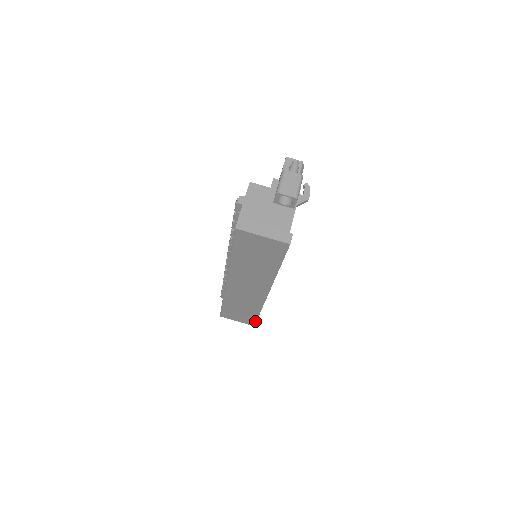
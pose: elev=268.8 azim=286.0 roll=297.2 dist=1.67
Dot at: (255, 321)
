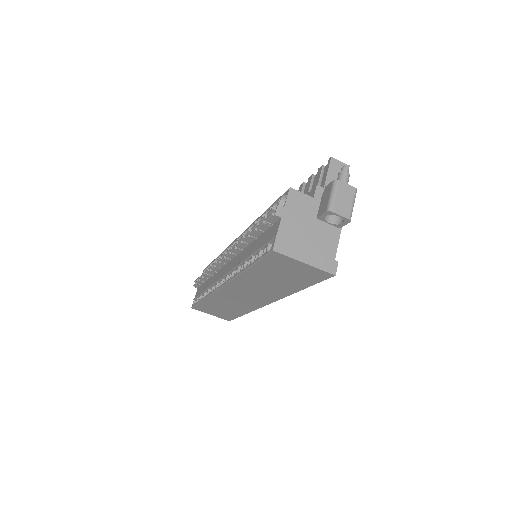
Dot at: (233, 318)
